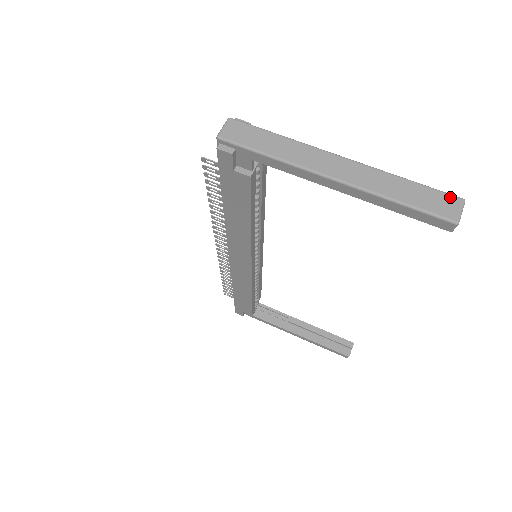
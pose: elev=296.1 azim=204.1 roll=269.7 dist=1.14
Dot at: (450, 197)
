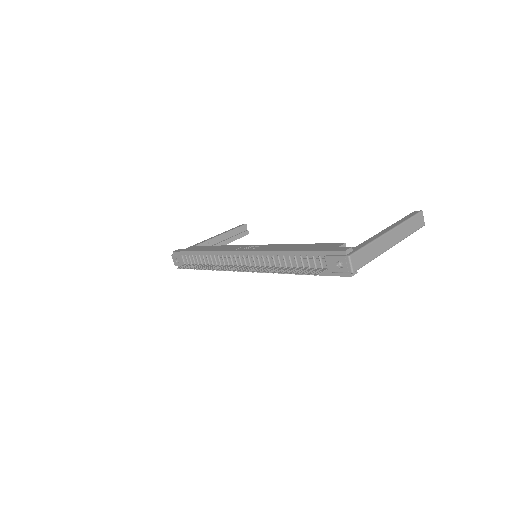
Dot at: (420, 215)
